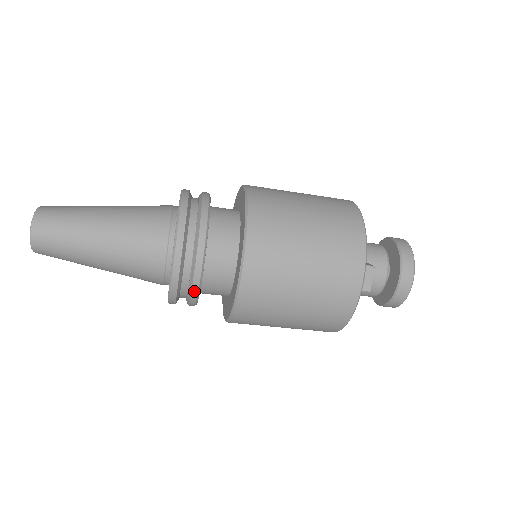
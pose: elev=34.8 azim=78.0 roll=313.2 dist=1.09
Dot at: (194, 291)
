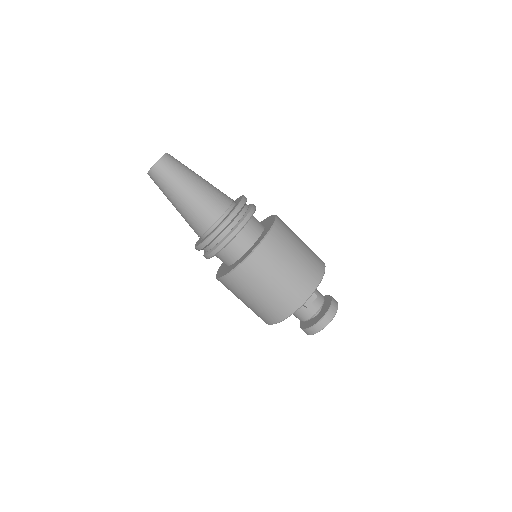
Dot at: (220, 247)
